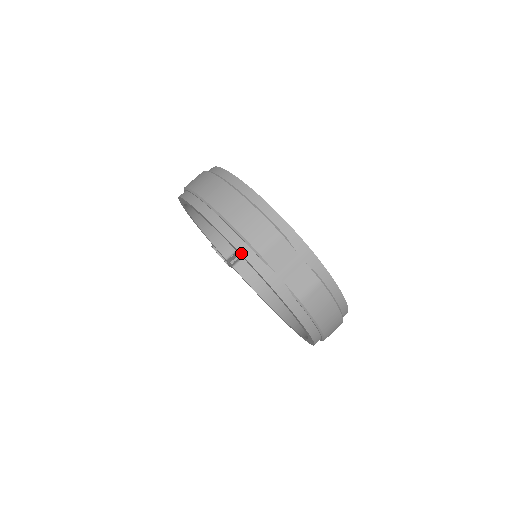
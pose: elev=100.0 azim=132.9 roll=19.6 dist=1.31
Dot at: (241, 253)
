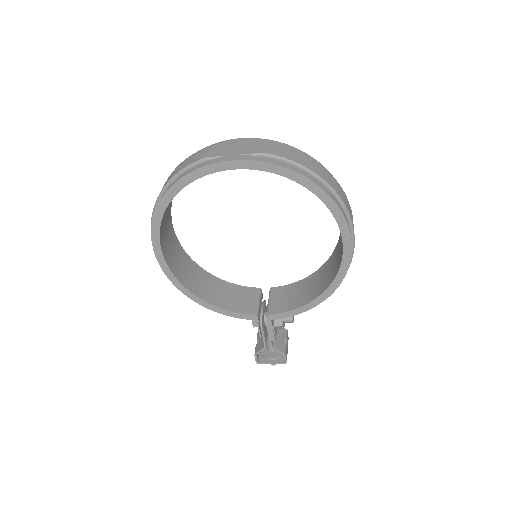
Dot at: (195, 170)
